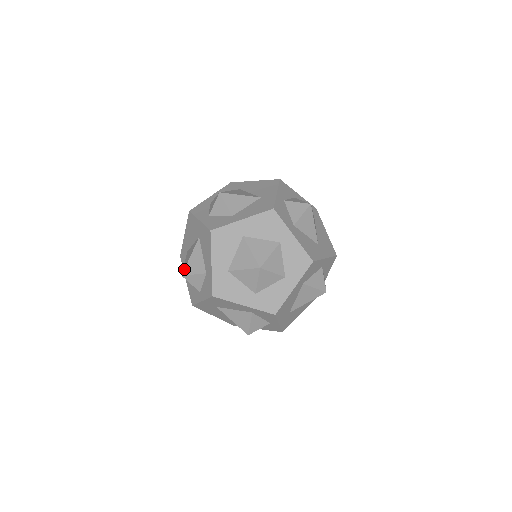
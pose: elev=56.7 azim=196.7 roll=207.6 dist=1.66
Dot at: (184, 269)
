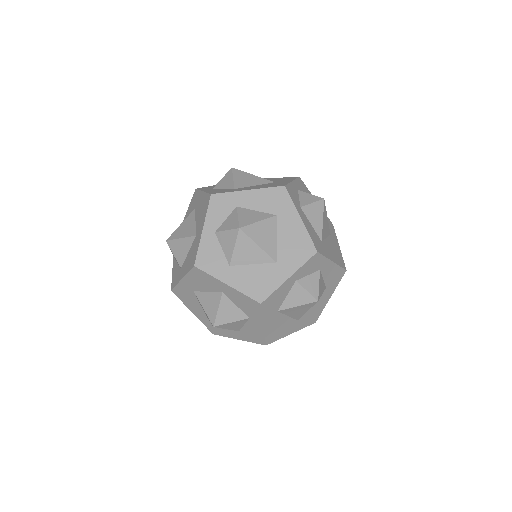
Dot at: occluded
